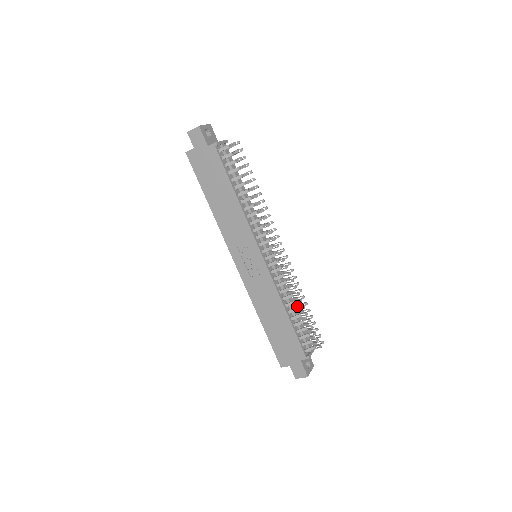
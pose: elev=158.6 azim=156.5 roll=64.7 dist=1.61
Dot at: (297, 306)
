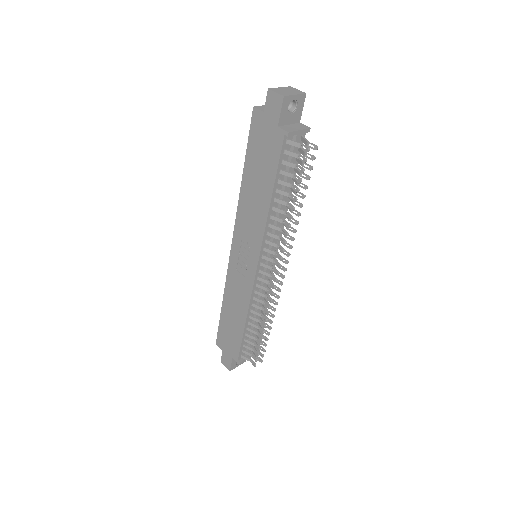
Dot at: occluded
